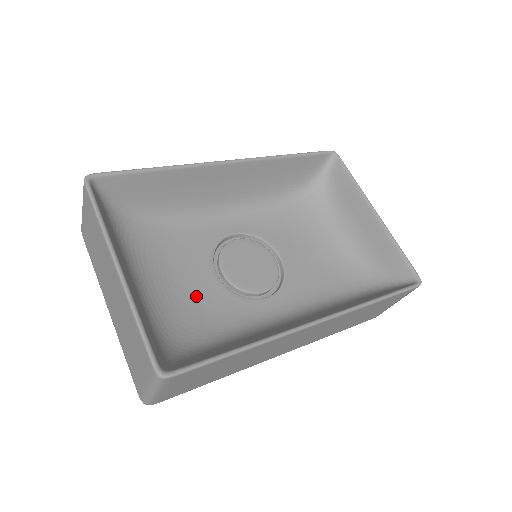
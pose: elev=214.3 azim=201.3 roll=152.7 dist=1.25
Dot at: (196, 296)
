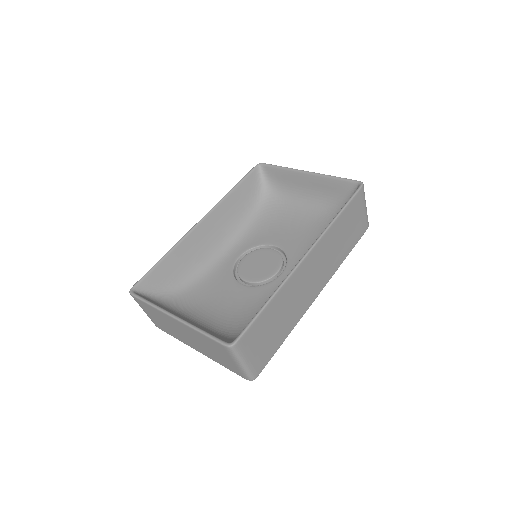
Dot at: (238, 304)
